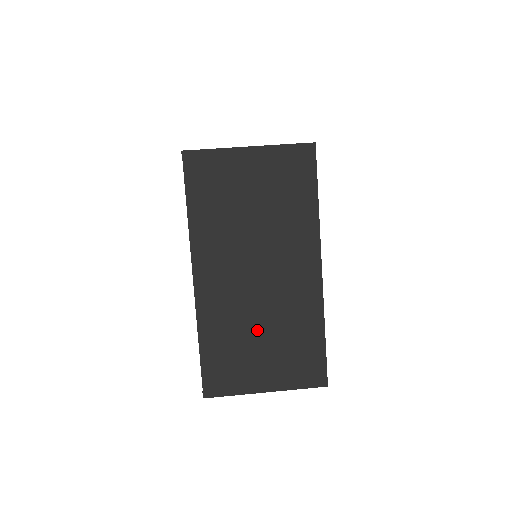
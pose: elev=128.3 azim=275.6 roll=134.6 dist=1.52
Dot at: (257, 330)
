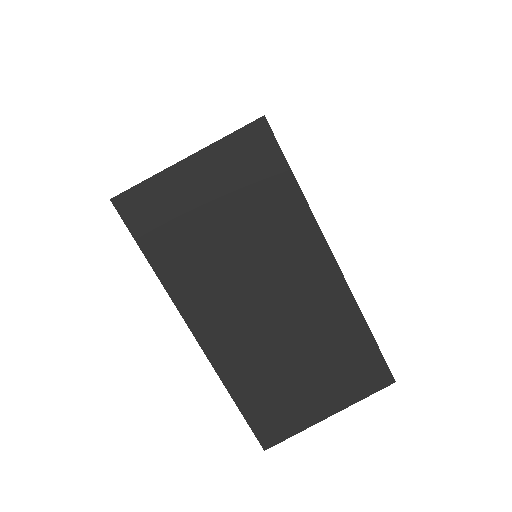
Dot at: (291, 358)
